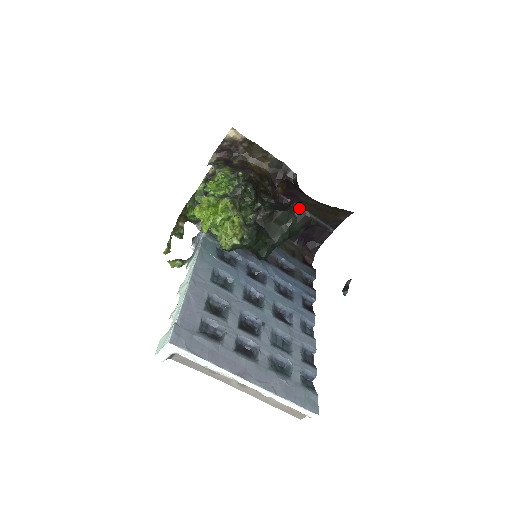
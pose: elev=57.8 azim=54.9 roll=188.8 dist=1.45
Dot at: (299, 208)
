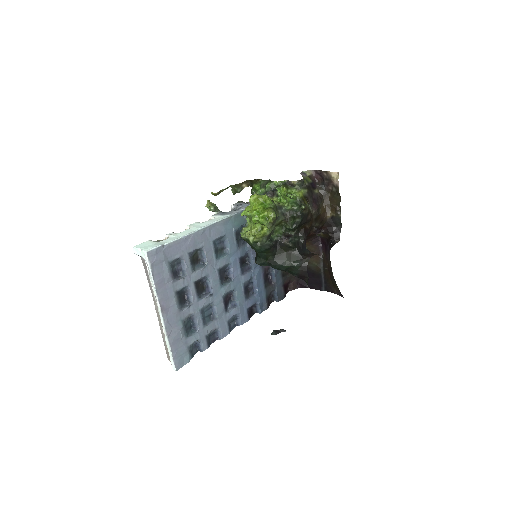
Dot at: (321, 256)
